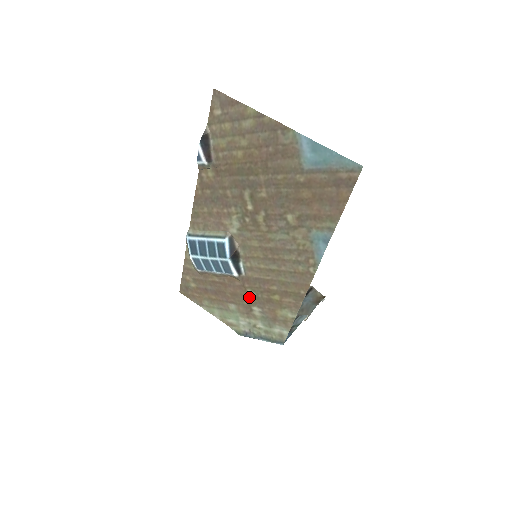
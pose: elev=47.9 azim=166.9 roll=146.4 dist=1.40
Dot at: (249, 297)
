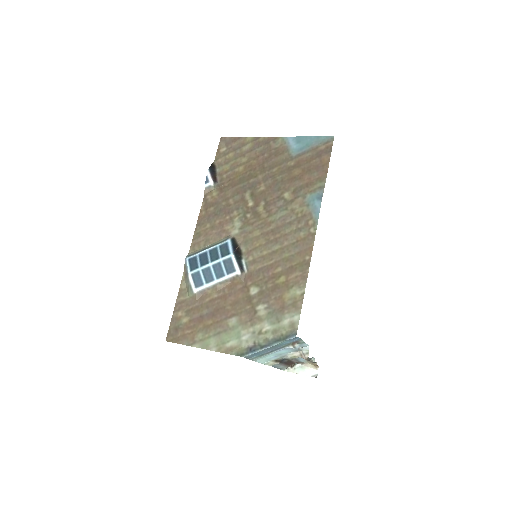
Dot at: (252, 296)
